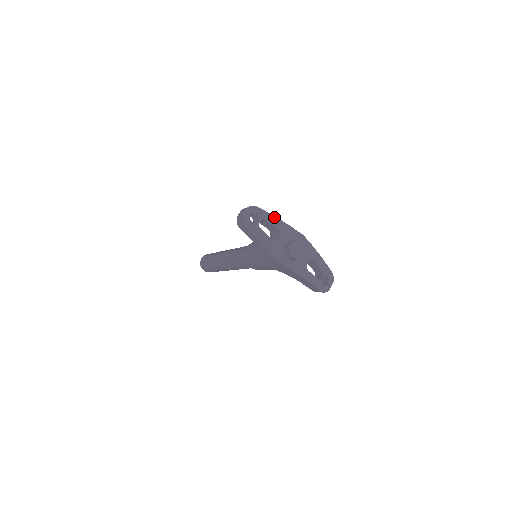
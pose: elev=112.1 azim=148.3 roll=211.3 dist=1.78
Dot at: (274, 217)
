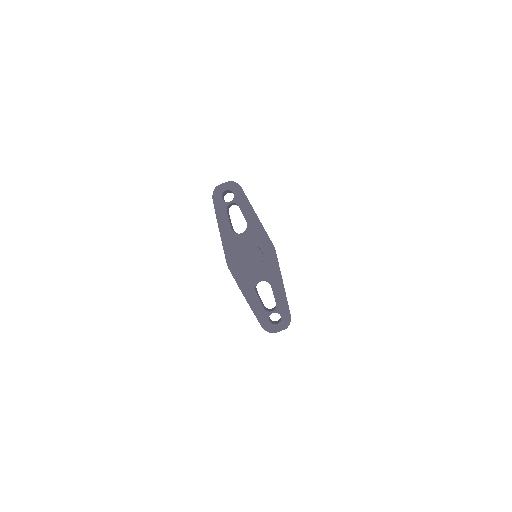
Dot at: (251, 207)
